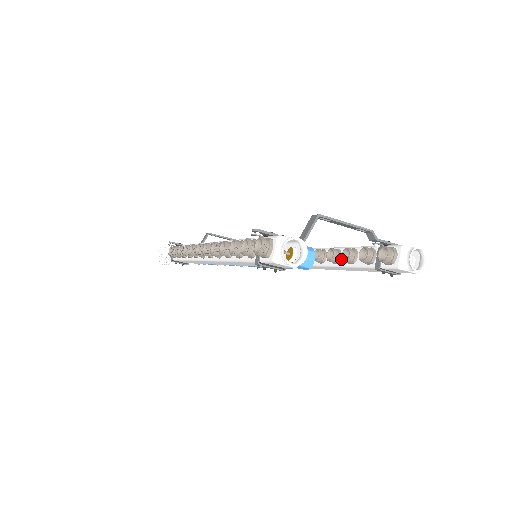
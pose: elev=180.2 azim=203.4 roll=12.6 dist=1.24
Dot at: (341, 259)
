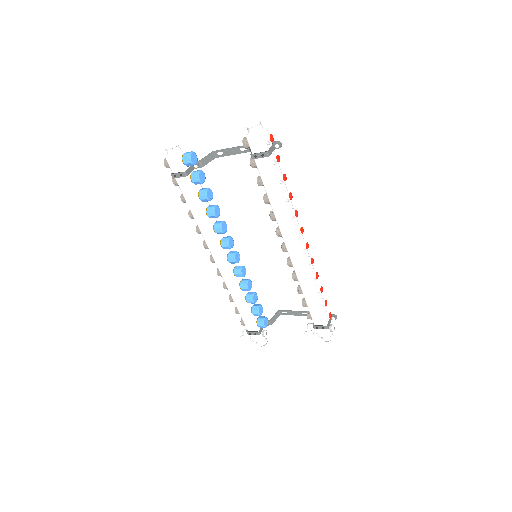
Dot at: occluded
